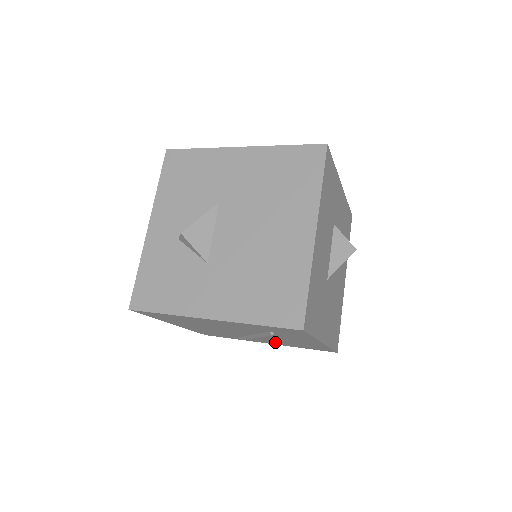
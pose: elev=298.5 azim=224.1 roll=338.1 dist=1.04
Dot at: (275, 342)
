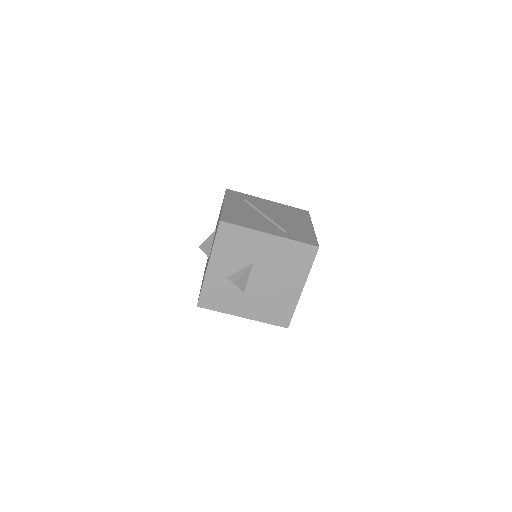
Dot at: occluded
